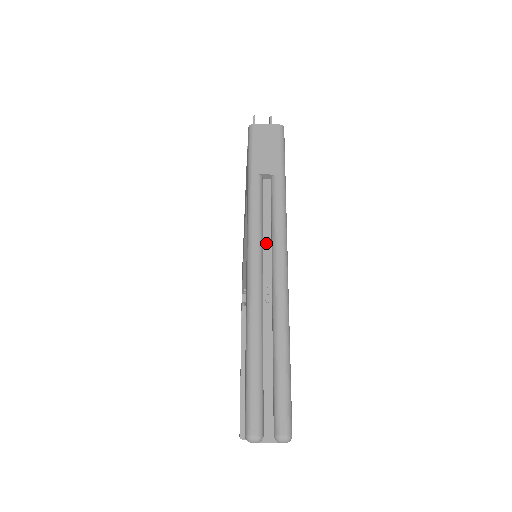
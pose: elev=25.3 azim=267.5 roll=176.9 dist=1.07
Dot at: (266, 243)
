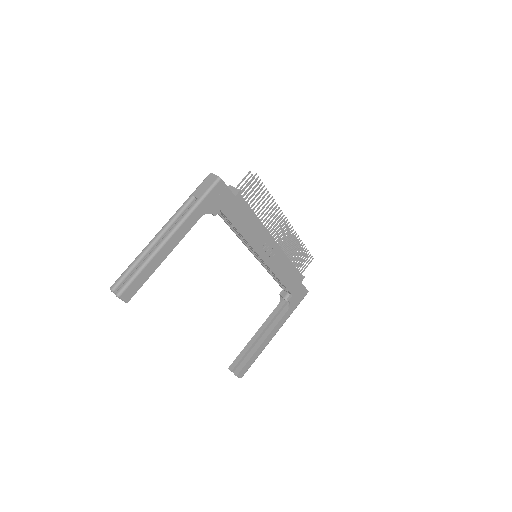
Dot at: occluded
